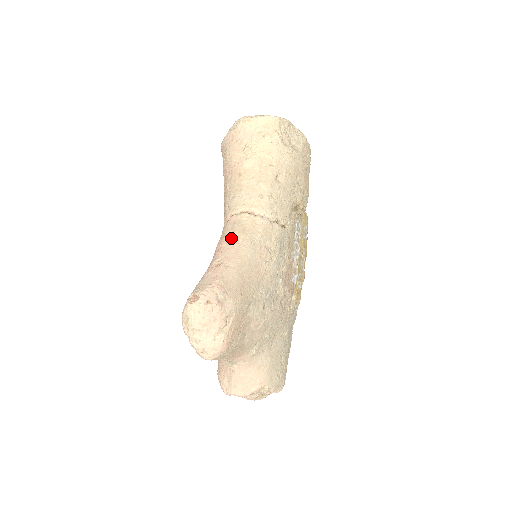
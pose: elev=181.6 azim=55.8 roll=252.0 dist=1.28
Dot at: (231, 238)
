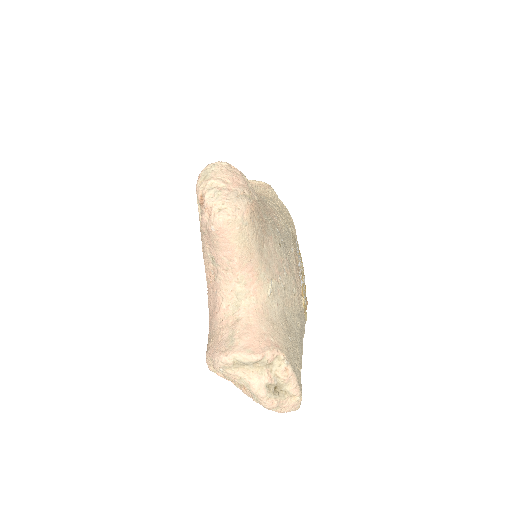
Dot at: occluded
